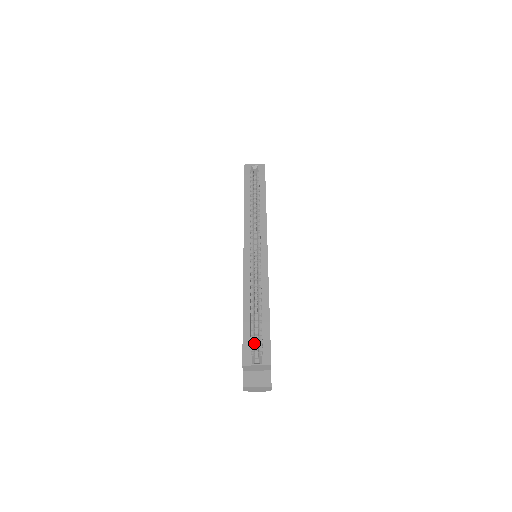
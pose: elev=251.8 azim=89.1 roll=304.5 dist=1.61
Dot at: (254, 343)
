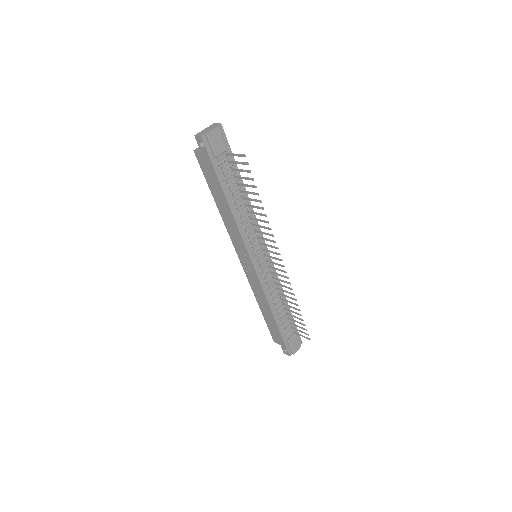
Dot at: occluded
